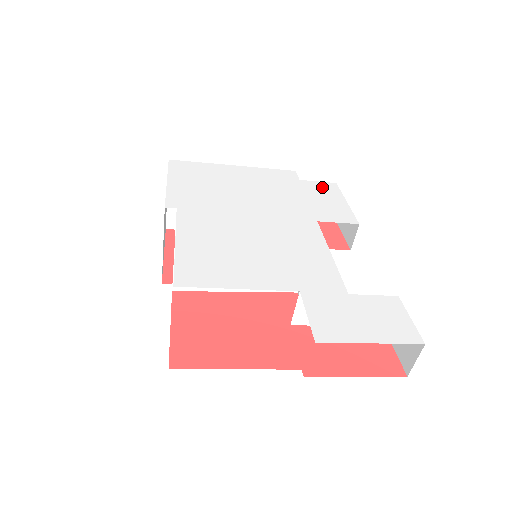
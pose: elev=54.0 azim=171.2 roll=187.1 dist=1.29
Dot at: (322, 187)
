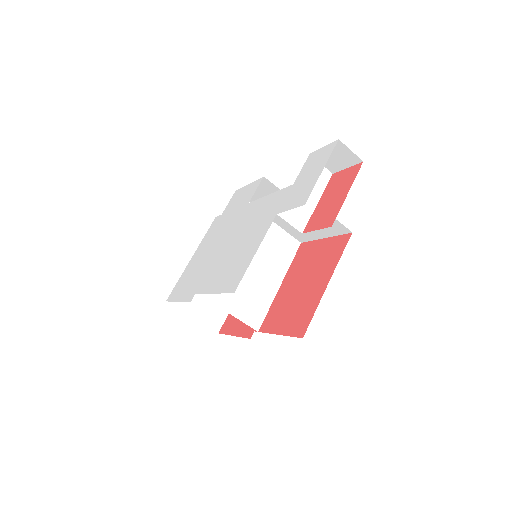
Dot at: (233, 200)
